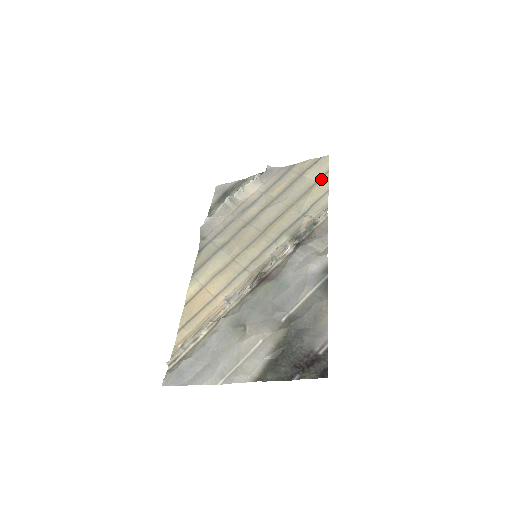
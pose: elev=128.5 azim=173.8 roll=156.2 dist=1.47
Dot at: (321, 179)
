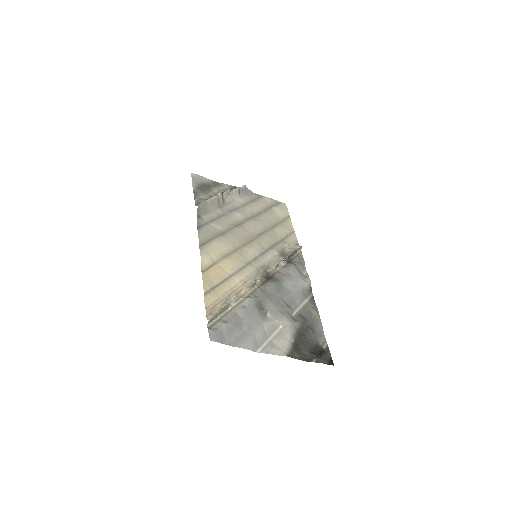
Dot at: (287, 219)
